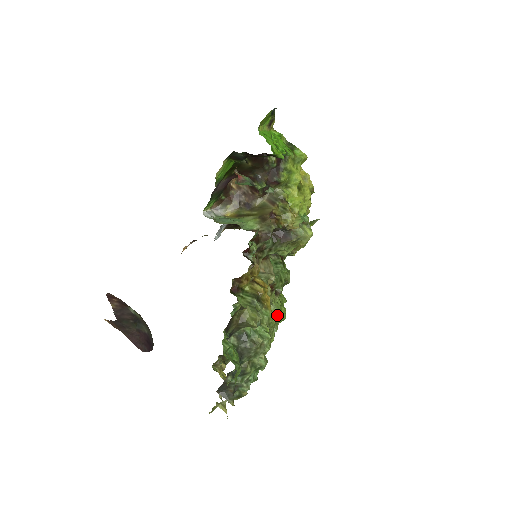
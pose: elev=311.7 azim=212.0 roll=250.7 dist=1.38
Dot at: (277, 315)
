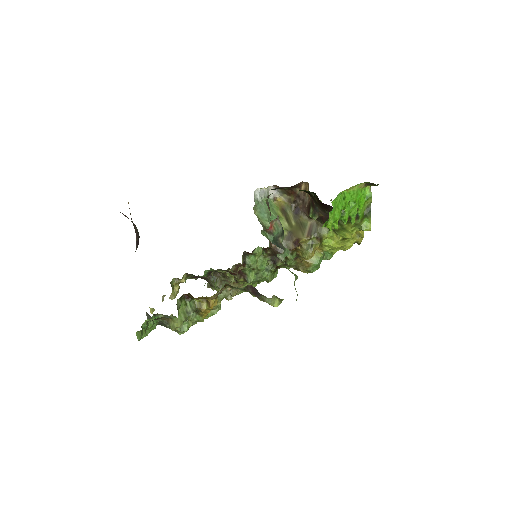
Dot at: occluded
